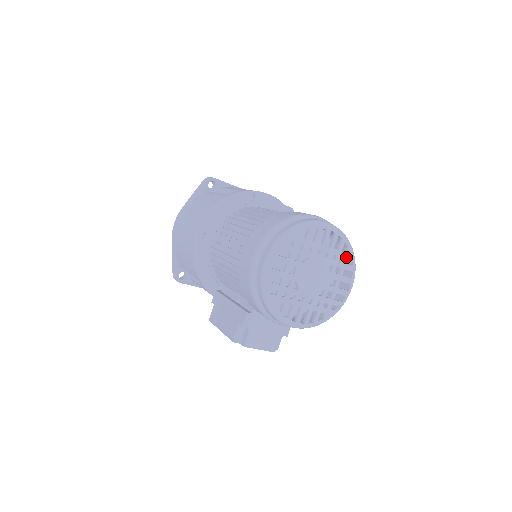
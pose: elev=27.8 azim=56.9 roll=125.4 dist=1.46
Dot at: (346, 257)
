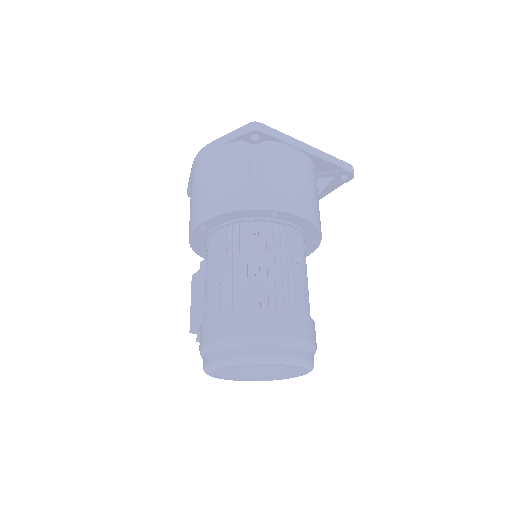
Dot at: (301, 371)
